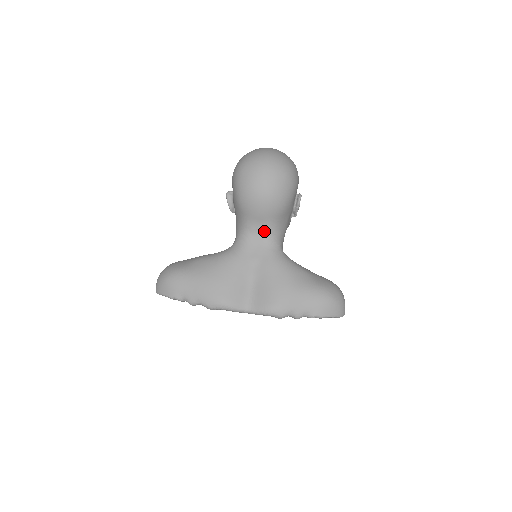
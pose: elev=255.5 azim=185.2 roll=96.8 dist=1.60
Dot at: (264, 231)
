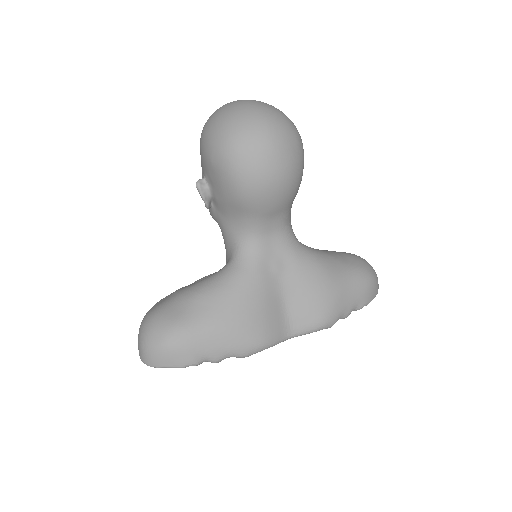
Dot at: (278, 226)
